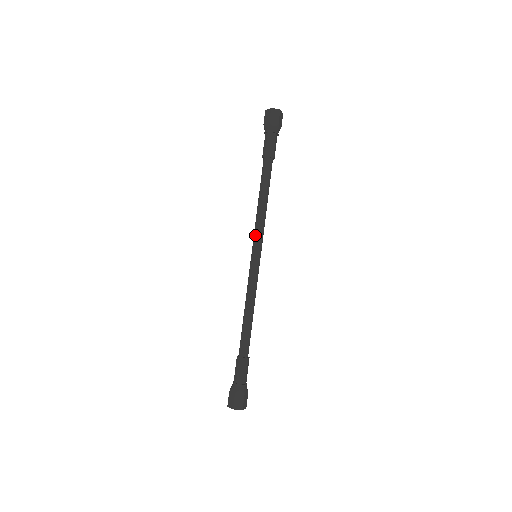
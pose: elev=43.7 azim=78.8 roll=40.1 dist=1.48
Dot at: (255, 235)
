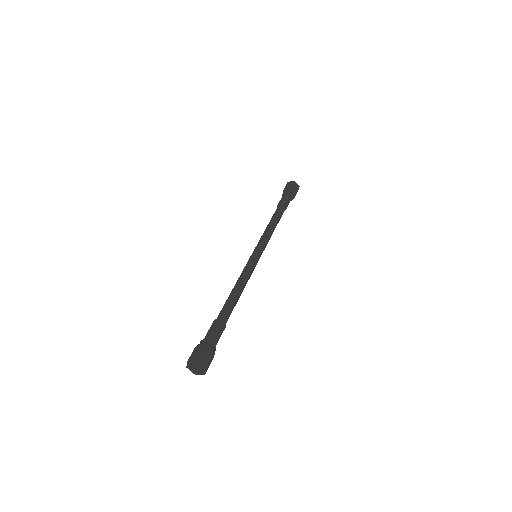
Dot at: (261, 241)
